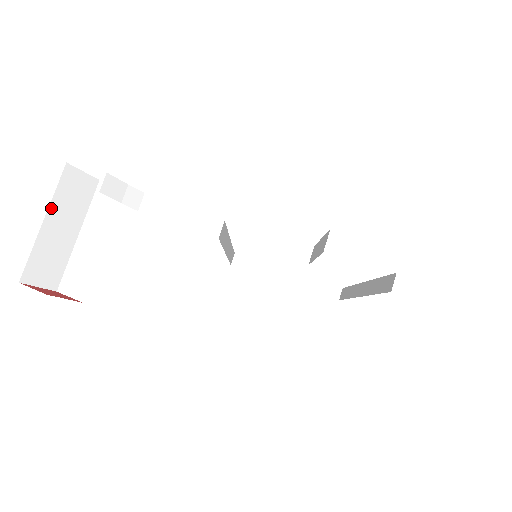
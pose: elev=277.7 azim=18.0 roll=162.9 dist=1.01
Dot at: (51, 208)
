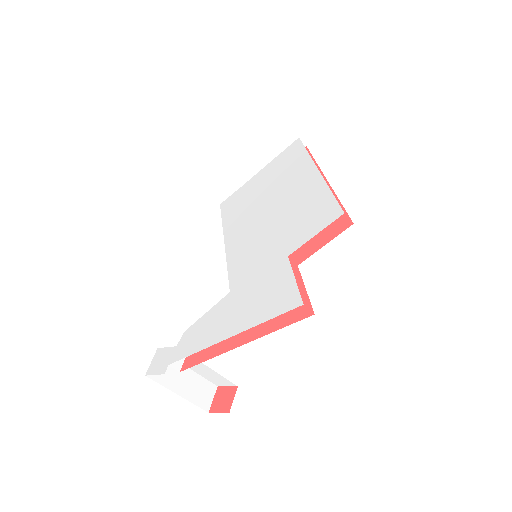
Dot at: (171, 389)
